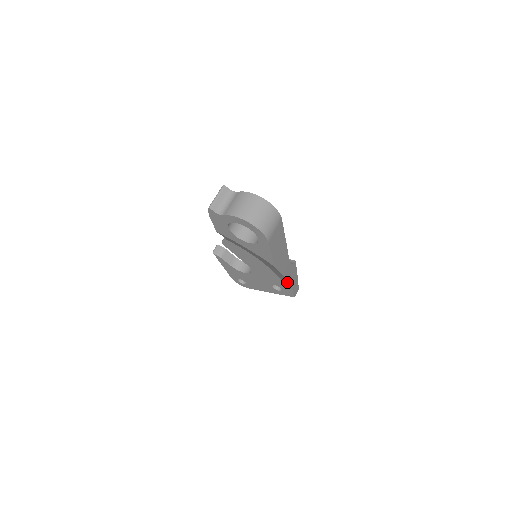
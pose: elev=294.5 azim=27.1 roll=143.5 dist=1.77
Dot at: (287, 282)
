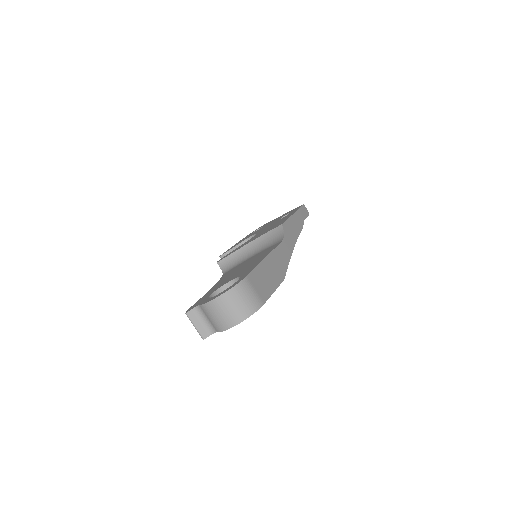
Dot at: (296, 238)
